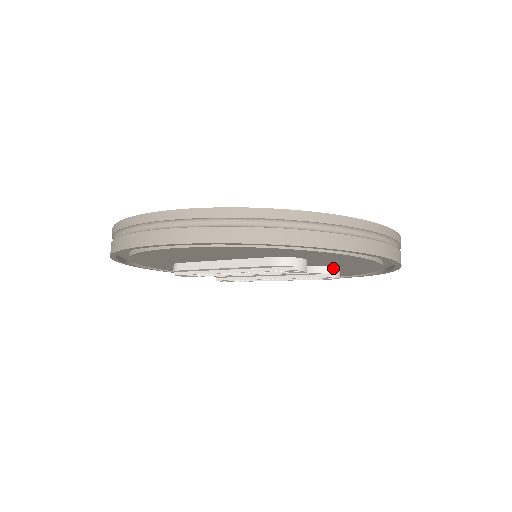
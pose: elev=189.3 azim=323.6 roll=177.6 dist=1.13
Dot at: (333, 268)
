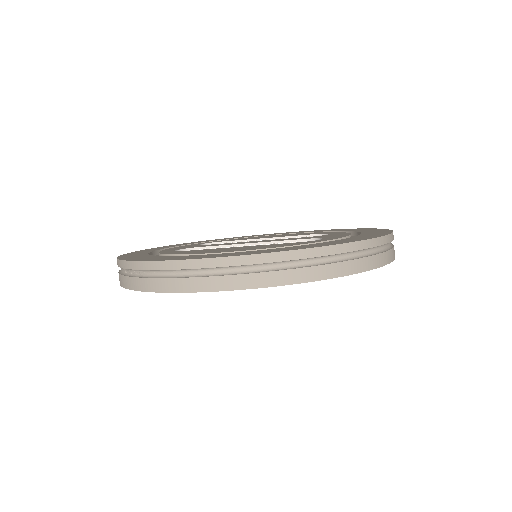
Dot at: occluded
